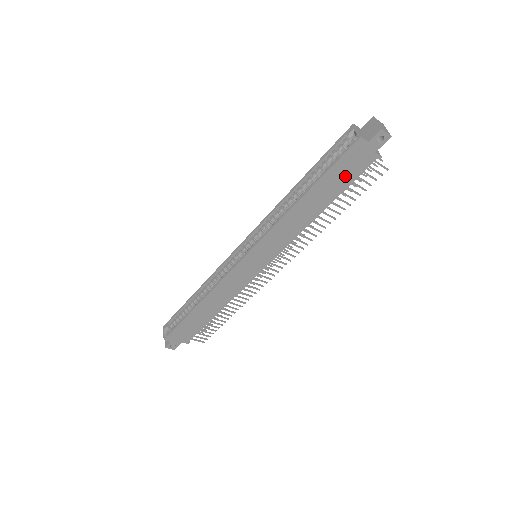
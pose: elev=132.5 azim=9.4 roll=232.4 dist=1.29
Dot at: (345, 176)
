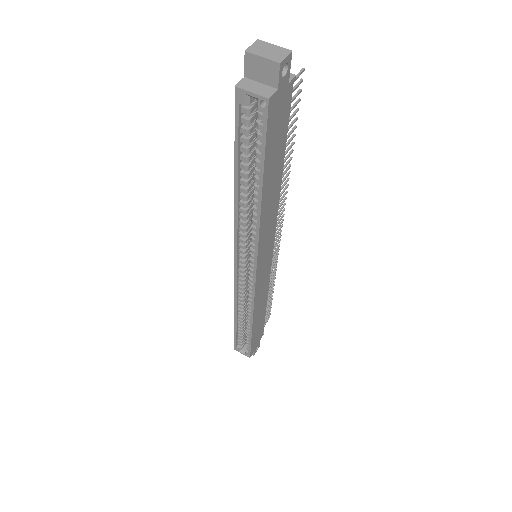
Dot at: (279, 136)
